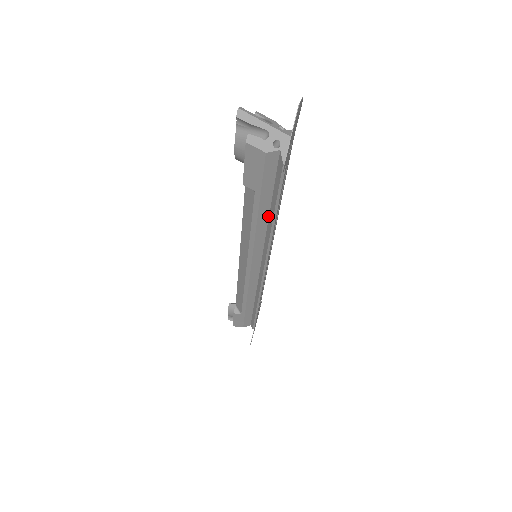
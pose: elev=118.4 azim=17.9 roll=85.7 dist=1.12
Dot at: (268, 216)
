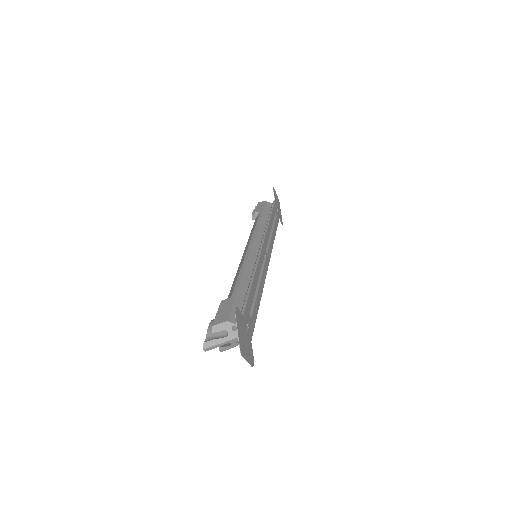
Dot at: occluded
